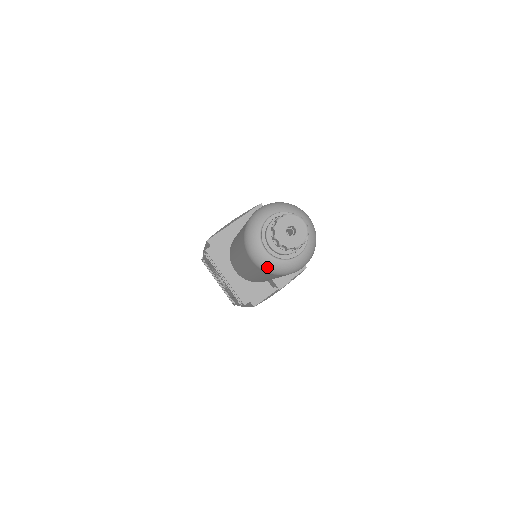
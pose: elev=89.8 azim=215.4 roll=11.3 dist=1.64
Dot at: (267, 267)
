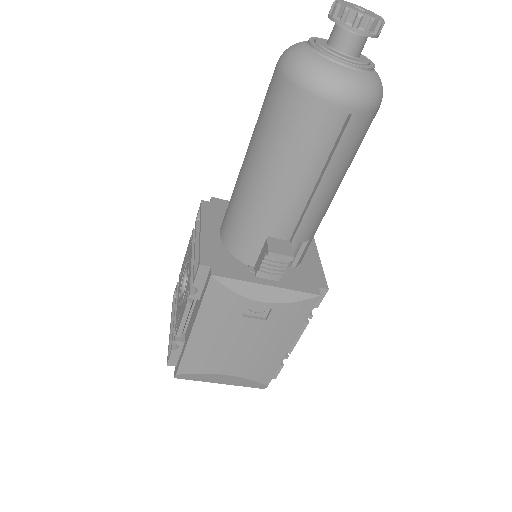
Dot at: (296, 62)
